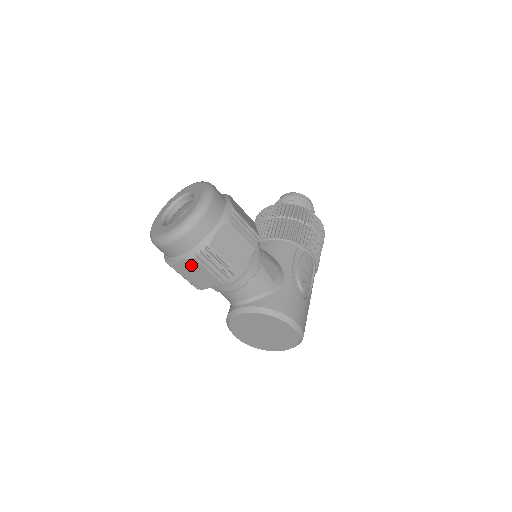
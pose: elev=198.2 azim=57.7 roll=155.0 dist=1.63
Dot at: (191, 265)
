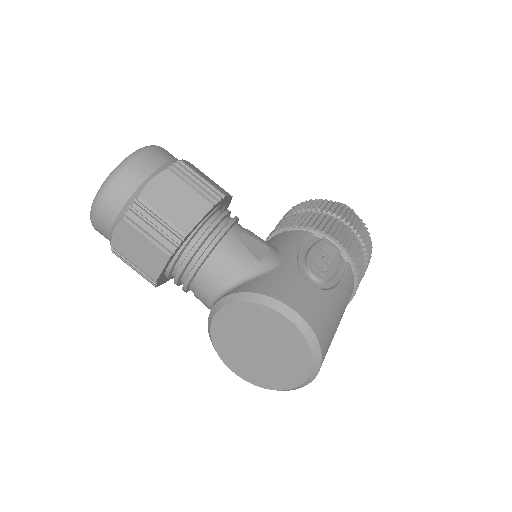
Dot at: (126, 235)
